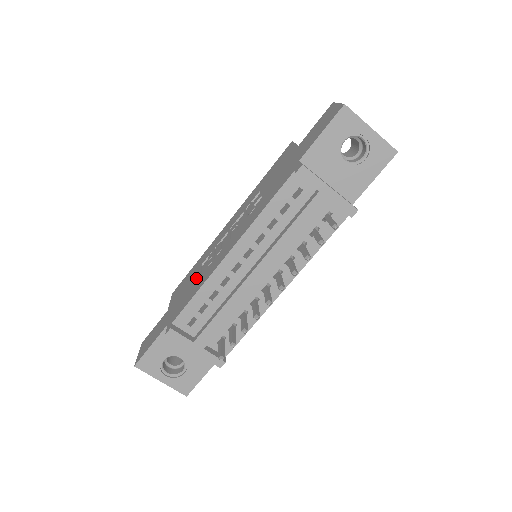
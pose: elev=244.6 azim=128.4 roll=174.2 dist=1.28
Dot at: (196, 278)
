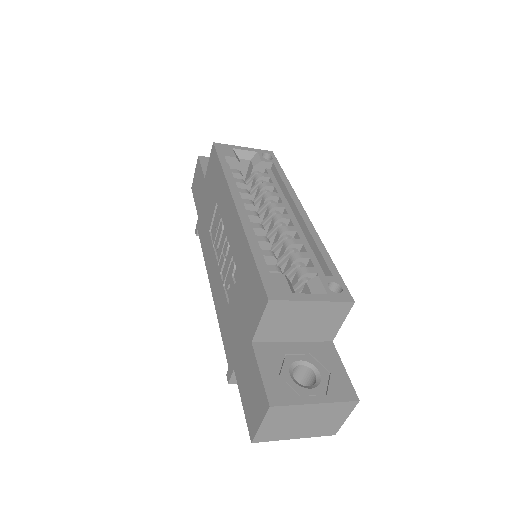
Dot at: (209, 219)
